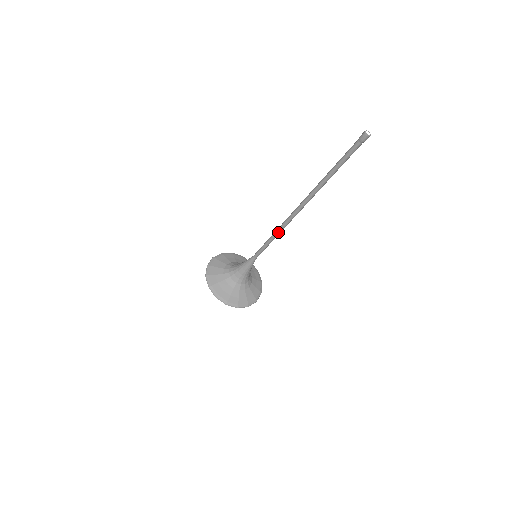
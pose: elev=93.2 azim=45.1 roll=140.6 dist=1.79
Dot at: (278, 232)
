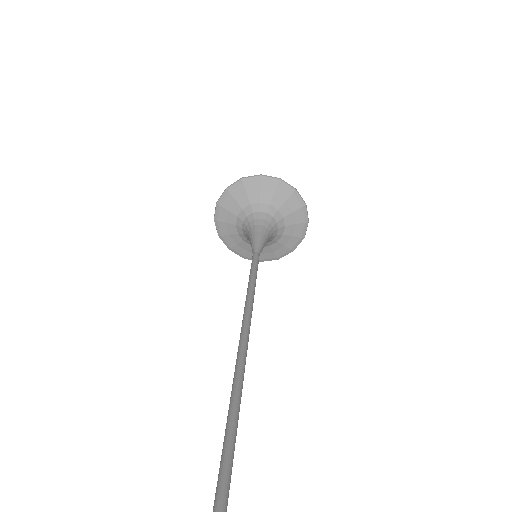
Dot at: occluded
